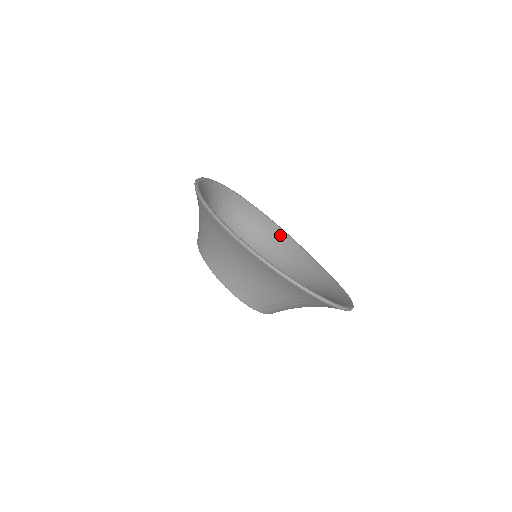
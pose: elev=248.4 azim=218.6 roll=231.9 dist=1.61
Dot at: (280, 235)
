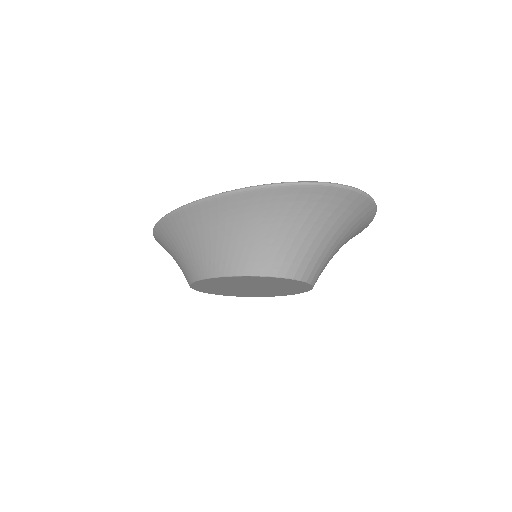
Dot at: occluded
